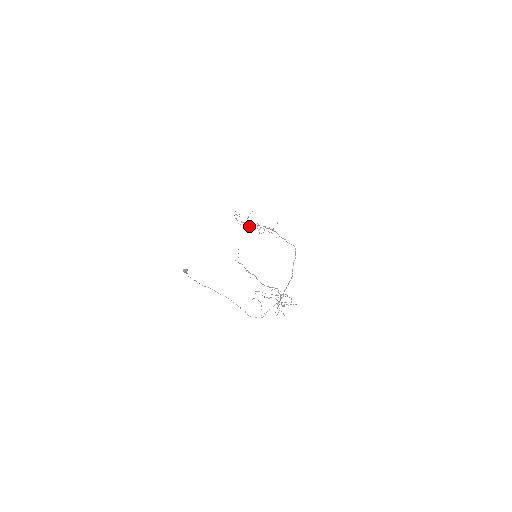
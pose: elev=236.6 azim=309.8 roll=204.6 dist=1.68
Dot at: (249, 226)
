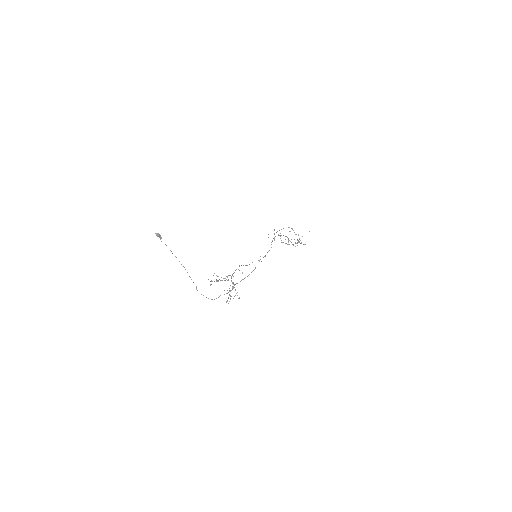
Dot at: (290, 241)
